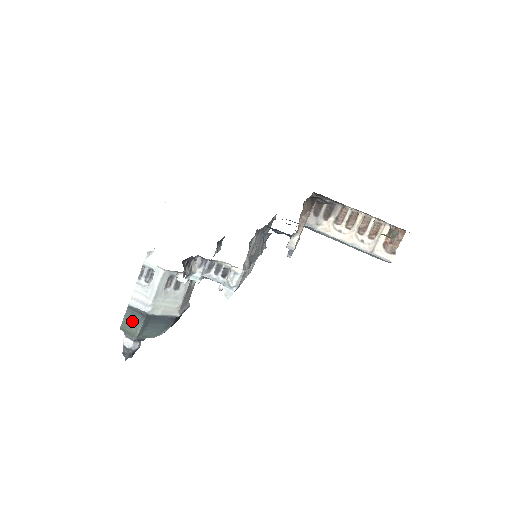
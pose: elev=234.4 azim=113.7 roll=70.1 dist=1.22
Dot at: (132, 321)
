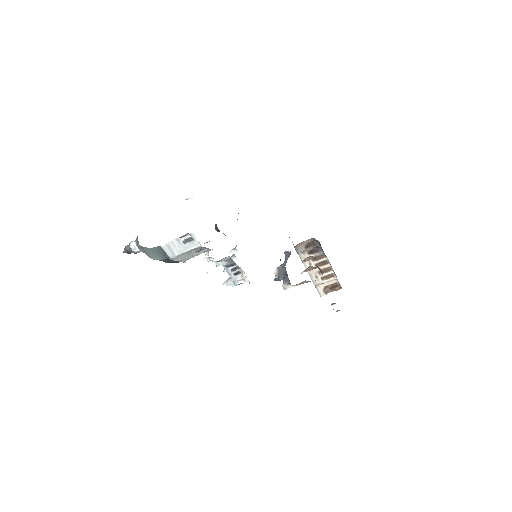
Dot at: (155, 253)
